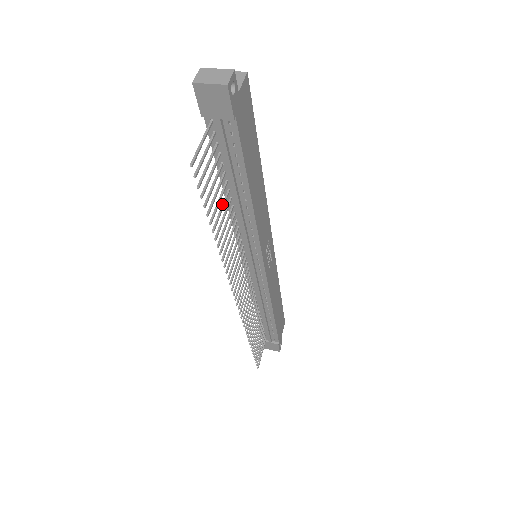
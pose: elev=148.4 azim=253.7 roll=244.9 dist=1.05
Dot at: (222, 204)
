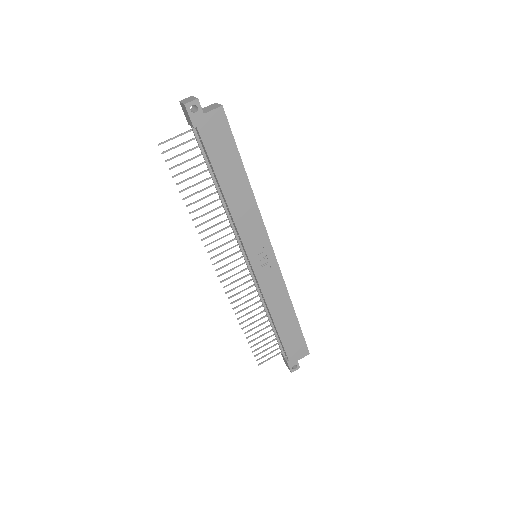
Dot at: occluded
